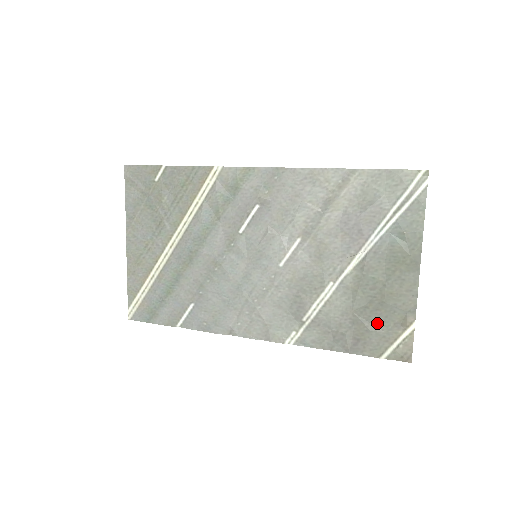
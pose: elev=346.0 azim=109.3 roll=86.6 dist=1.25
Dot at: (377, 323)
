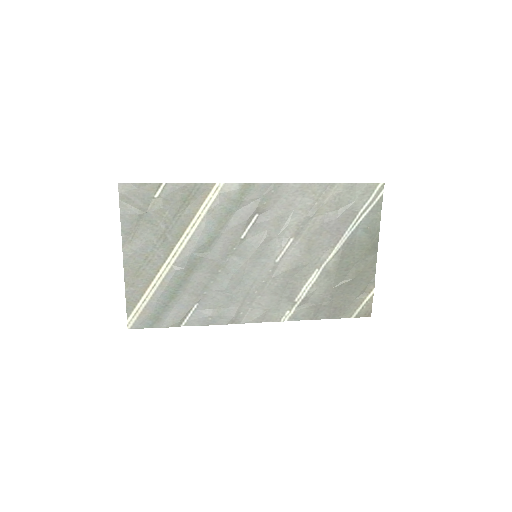
Dot at: (349, 294)
